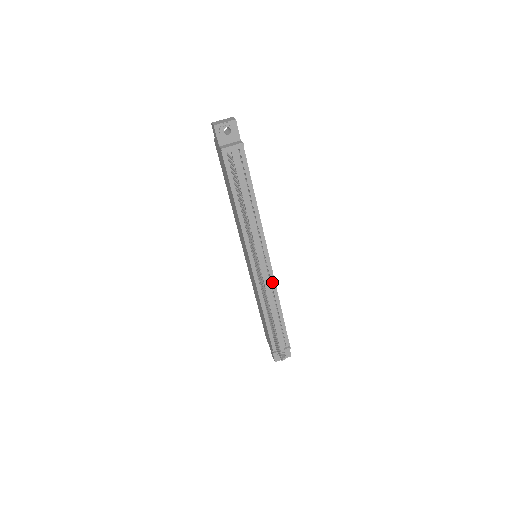
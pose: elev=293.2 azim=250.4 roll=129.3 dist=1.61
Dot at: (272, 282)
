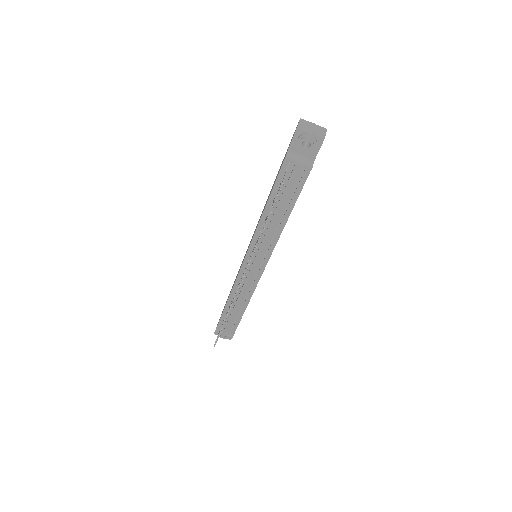
Dot at: (253, 287)
